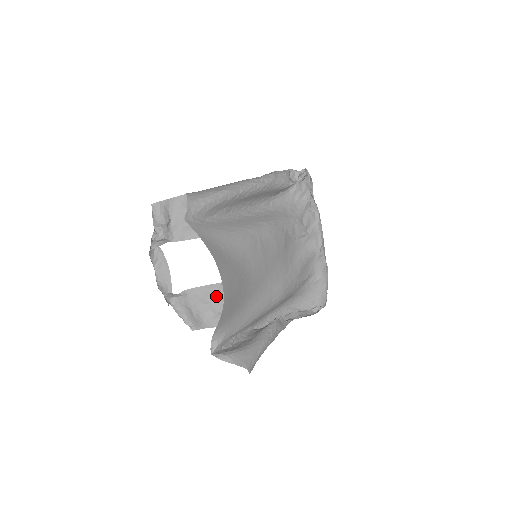
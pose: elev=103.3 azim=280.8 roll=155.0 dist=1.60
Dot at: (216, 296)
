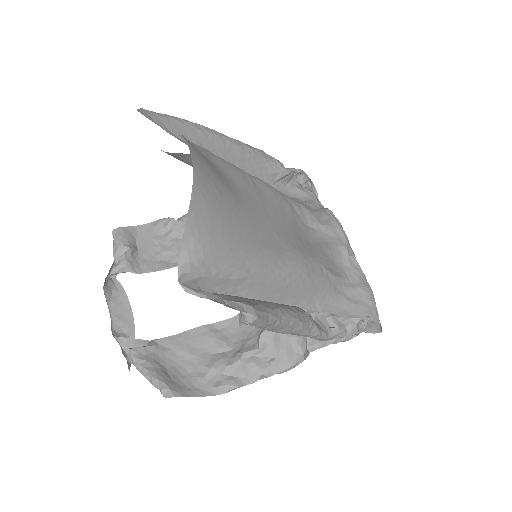
Dot at: (205, 345)
